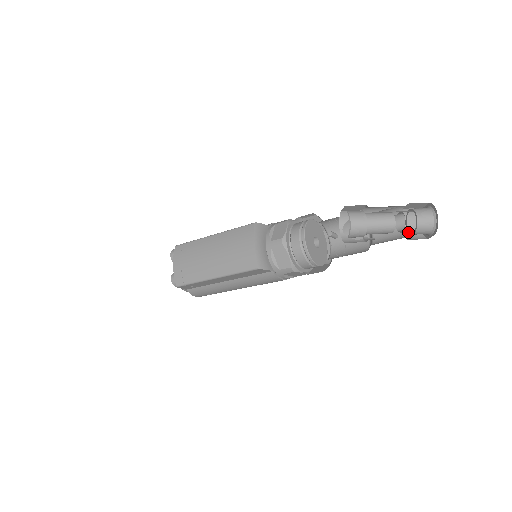
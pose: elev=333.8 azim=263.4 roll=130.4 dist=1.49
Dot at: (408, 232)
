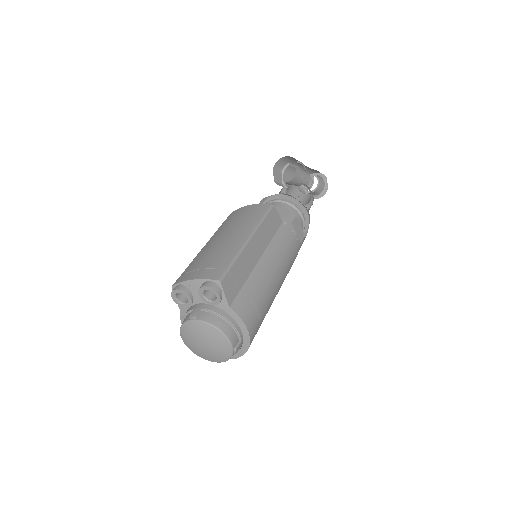
Dot at: occluded
